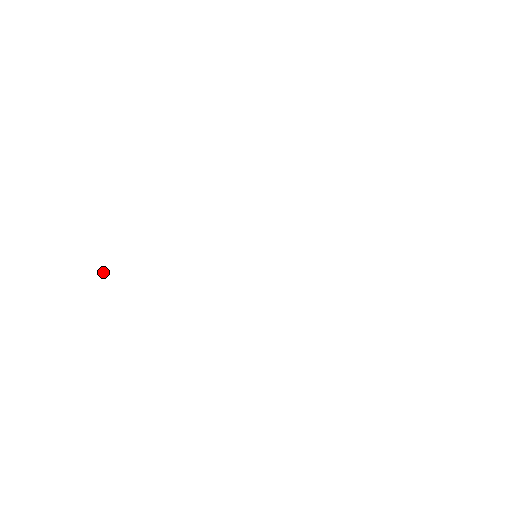
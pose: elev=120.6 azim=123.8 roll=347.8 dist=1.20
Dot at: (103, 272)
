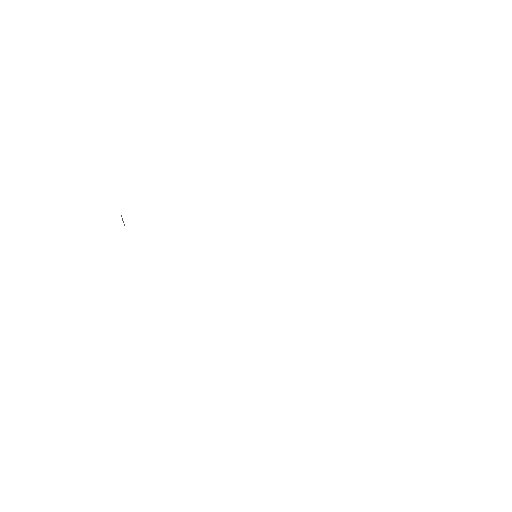
Dot at: (123, 222)
